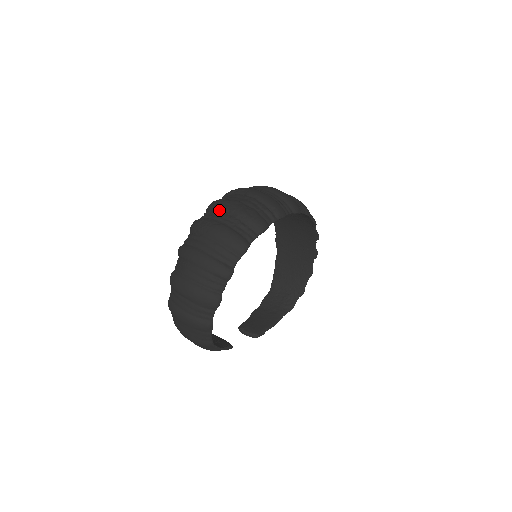
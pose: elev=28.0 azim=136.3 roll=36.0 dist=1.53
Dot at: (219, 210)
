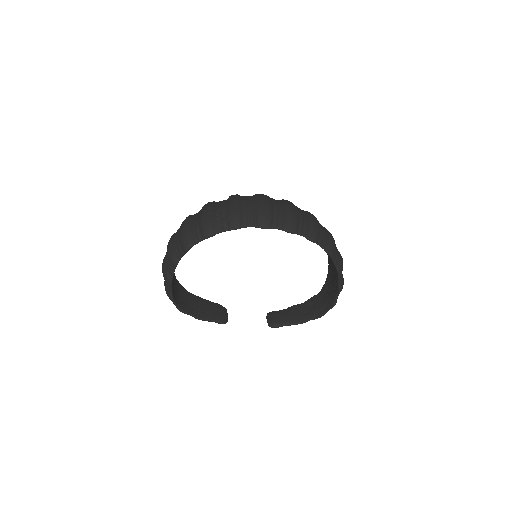
Dot at: occluded
